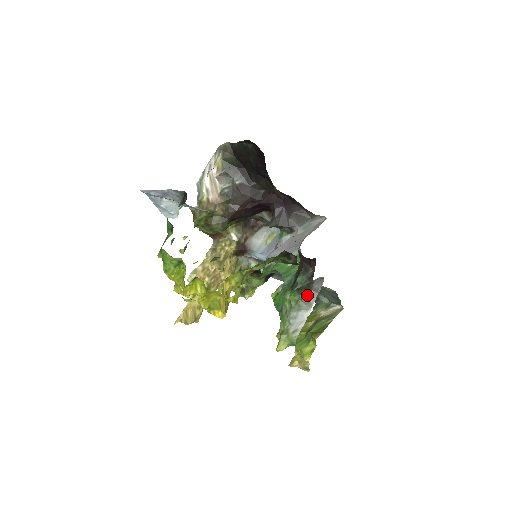
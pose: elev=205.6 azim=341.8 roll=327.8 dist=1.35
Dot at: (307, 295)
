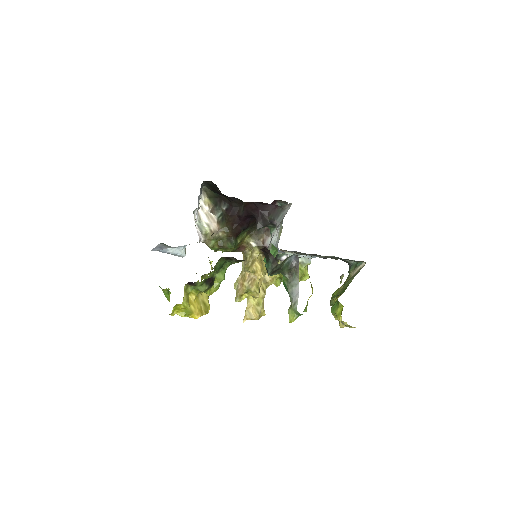
Dot at: (292, 273)
